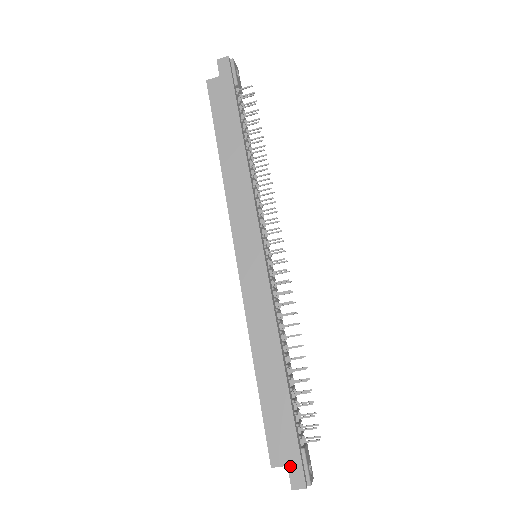
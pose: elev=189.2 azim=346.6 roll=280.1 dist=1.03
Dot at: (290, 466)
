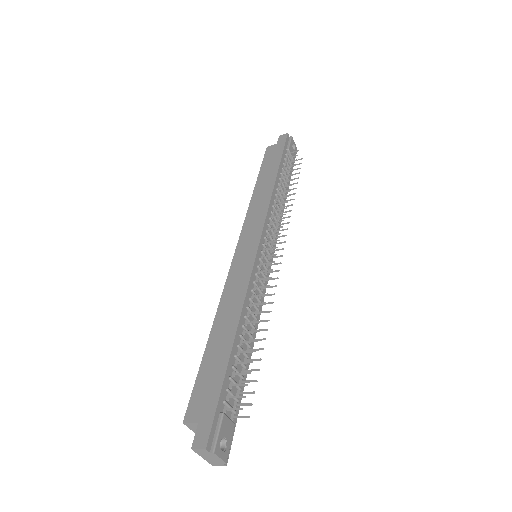
Dot at: (201, 423)
